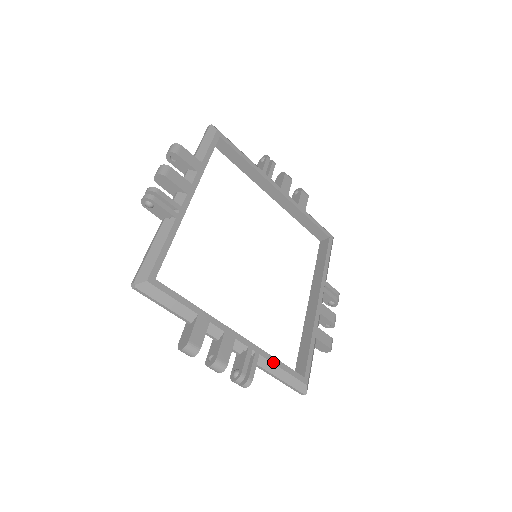
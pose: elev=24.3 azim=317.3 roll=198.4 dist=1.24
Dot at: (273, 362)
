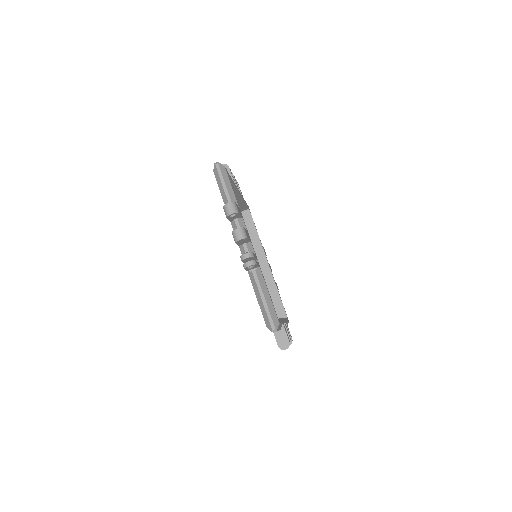
Dot at: (265, 282)
